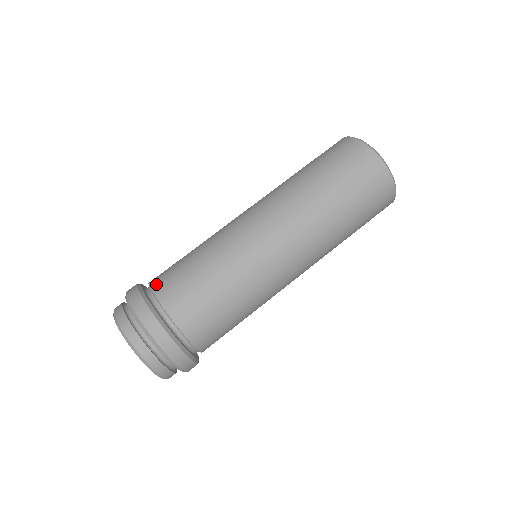
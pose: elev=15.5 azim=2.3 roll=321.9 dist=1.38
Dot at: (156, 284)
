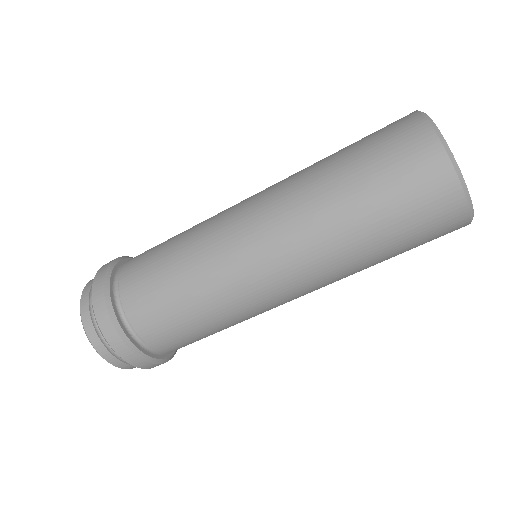
Dot at: (125, 284)
